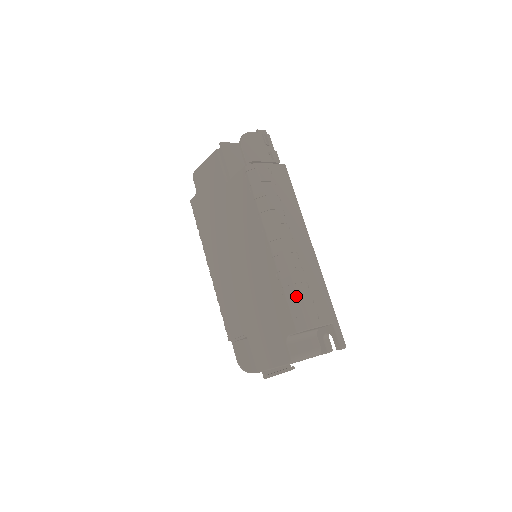
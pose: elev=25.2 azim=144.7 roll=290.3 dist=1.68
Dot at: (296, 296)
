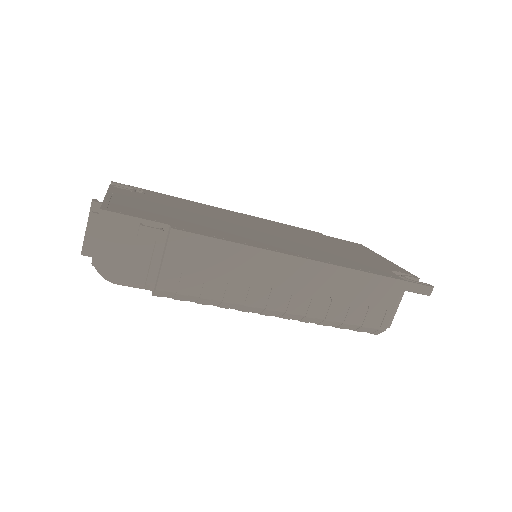
Dot at: (347, 325)
